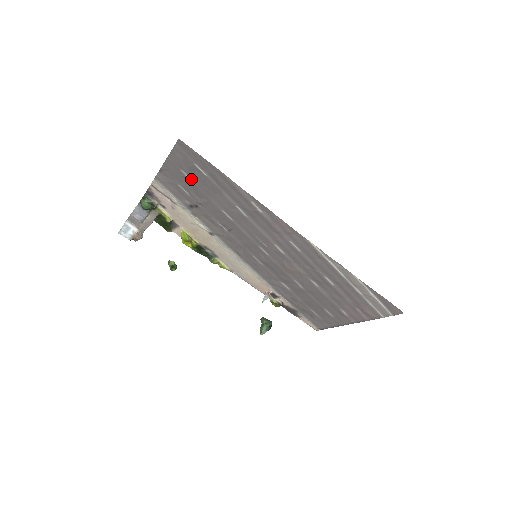
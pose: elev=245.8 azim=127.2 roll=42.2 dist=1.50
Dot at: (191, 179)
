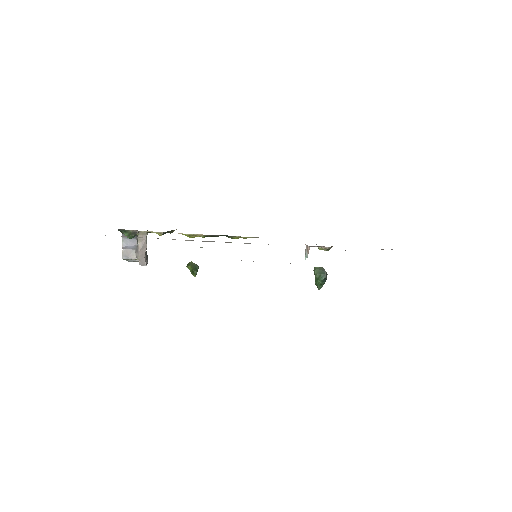
Dot at: occluded
